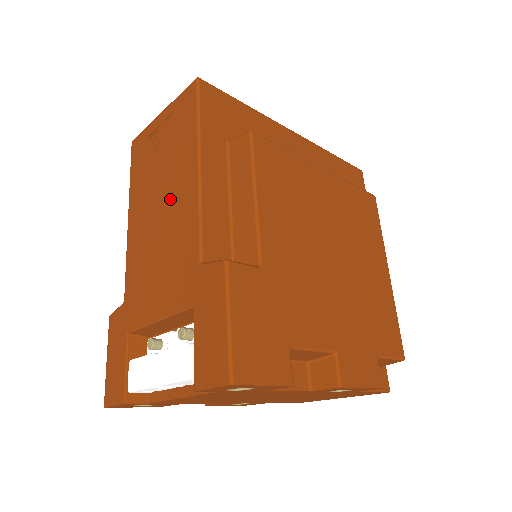
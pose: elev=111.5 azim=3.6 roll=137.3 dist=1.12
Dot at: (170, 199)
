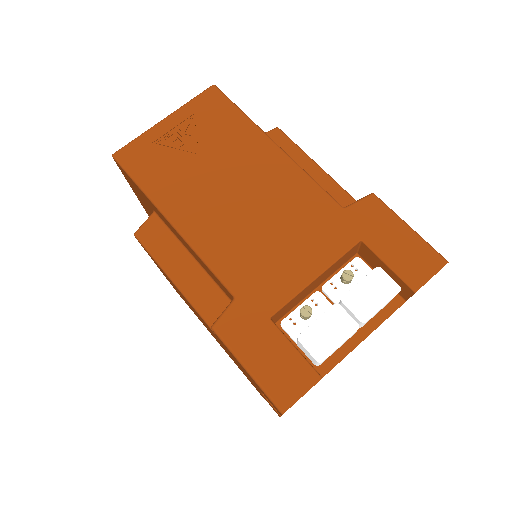
Dot at: (251, 180)
